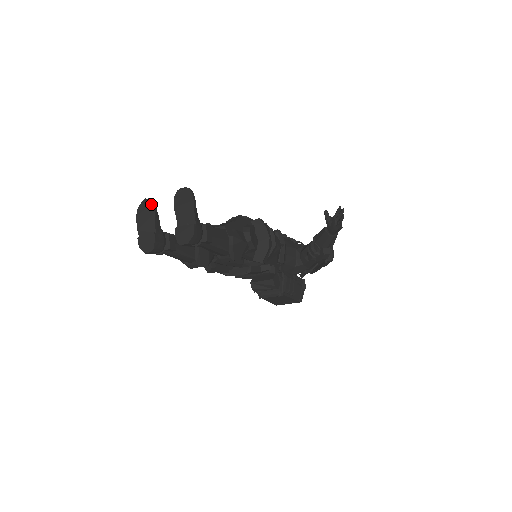
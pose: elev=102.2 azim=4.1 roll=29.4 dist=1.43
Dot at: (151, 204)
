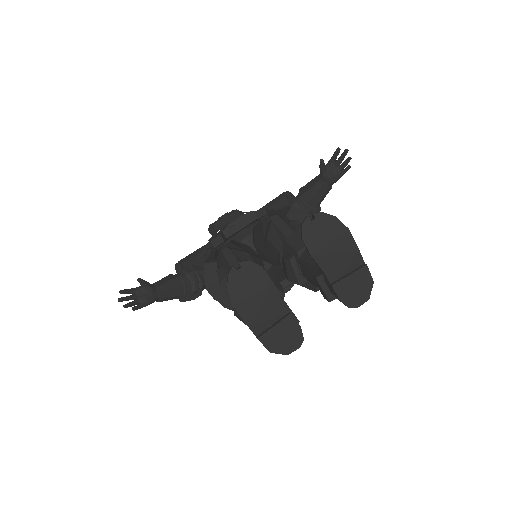
Dot at: (256, 271)
